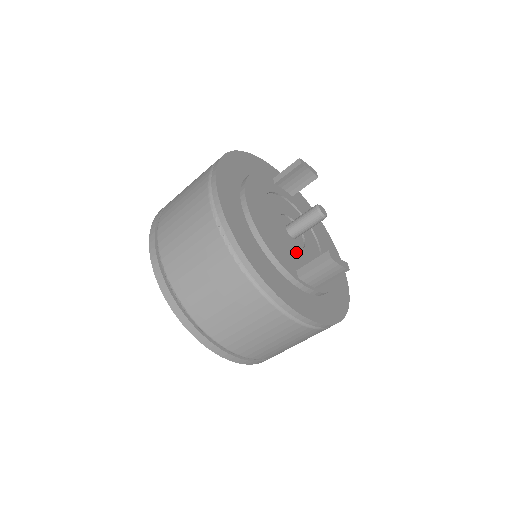
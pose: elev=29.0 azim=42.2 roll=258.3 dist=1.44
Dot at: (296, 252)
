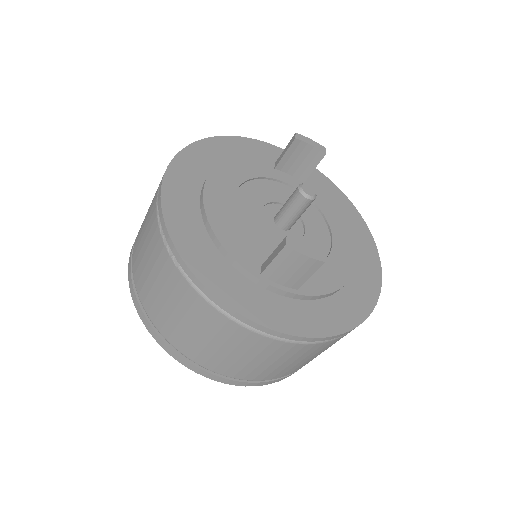
Dot at: (277, 245)
